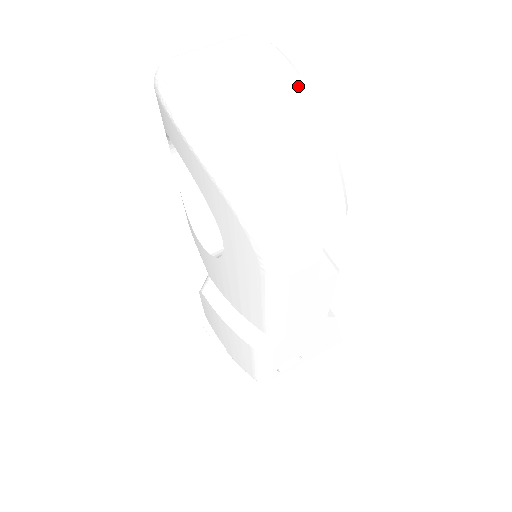
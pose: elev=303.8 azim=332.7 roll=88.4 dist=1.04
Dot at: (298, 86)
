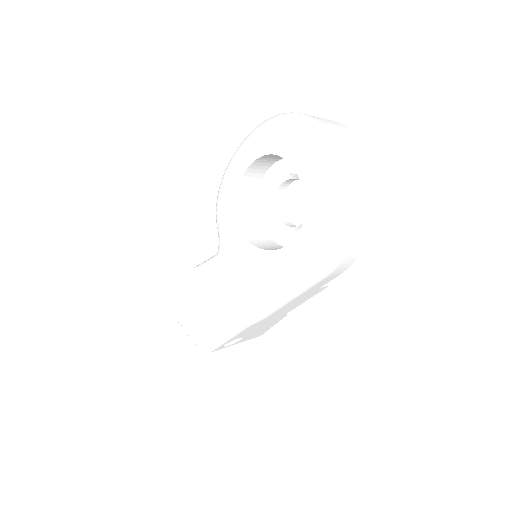
Dot at: (380, 176)
